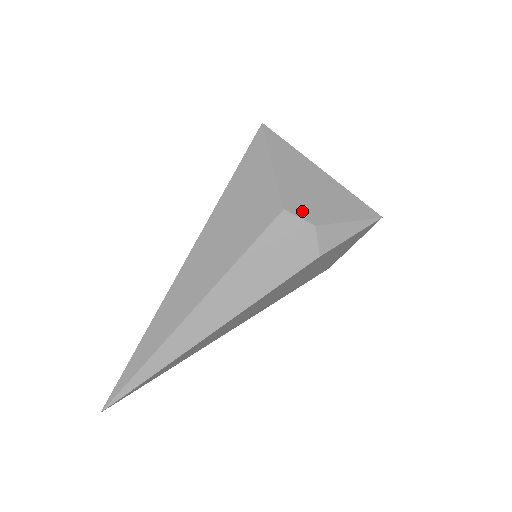
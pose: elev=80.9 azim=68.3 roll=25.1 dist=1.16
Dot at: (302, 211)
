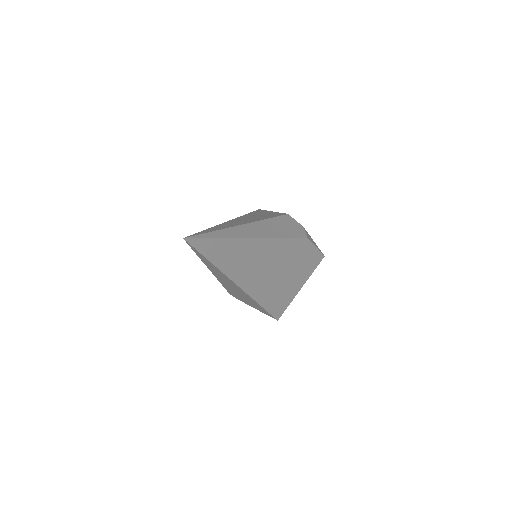
Dot at: occluded
